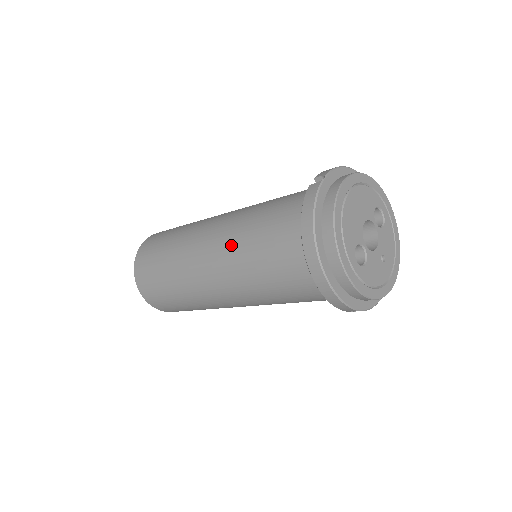
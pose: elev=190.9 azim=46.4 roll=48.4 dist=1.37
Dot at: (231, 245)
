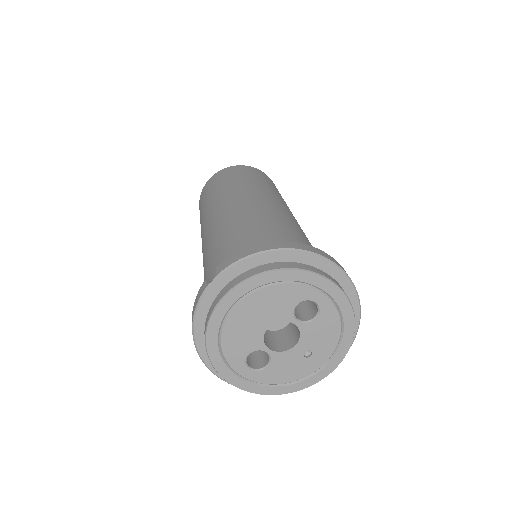
Dot at: occluded
